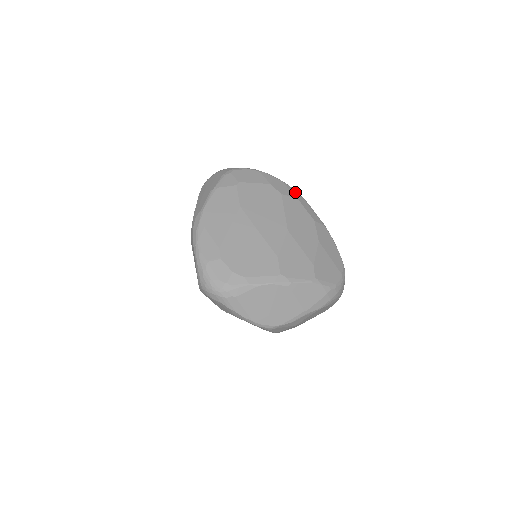
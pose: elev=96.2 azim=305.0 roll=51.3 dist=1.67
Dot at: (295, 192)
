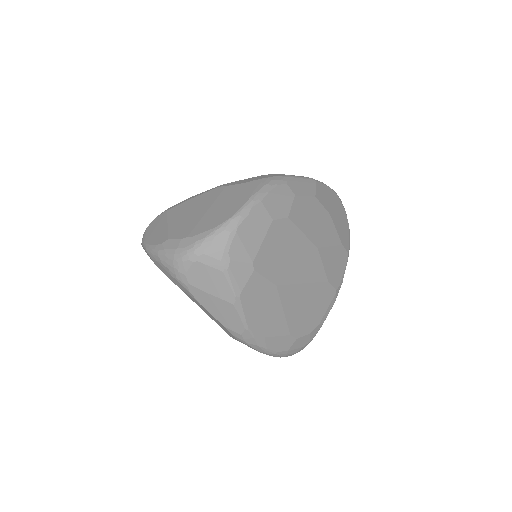
Dot at: (285, 187)
